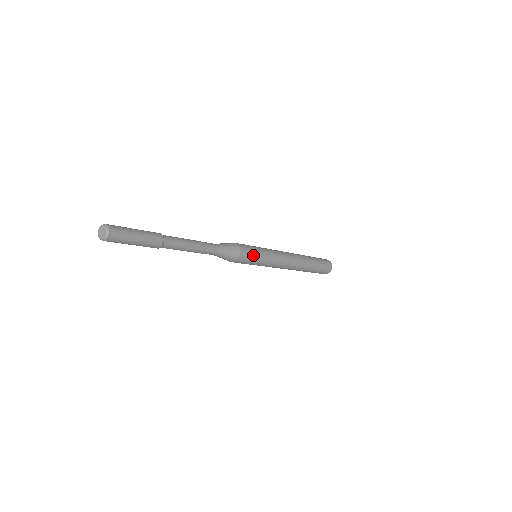
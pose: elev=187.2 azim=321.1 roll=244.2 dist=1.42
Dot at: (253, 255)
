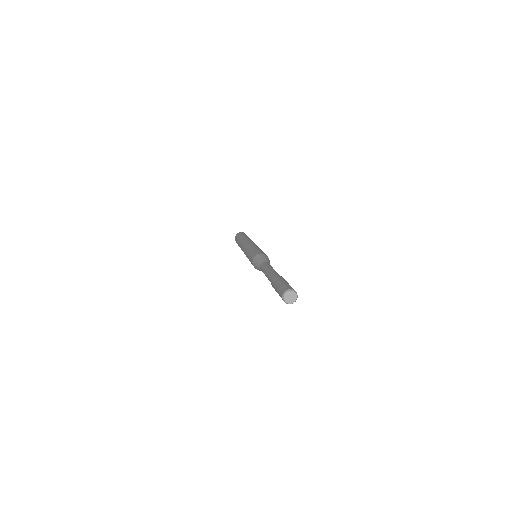
Dot at: occluded
